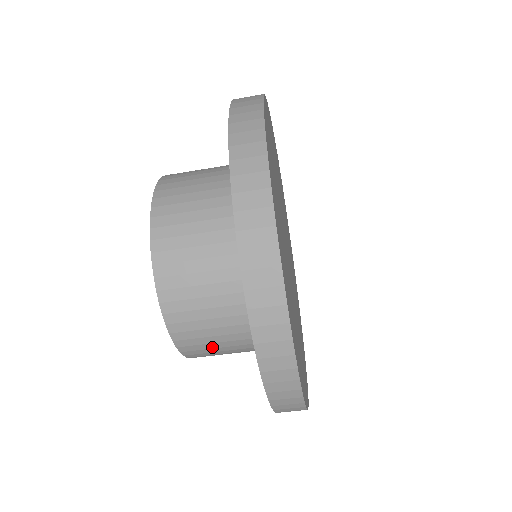
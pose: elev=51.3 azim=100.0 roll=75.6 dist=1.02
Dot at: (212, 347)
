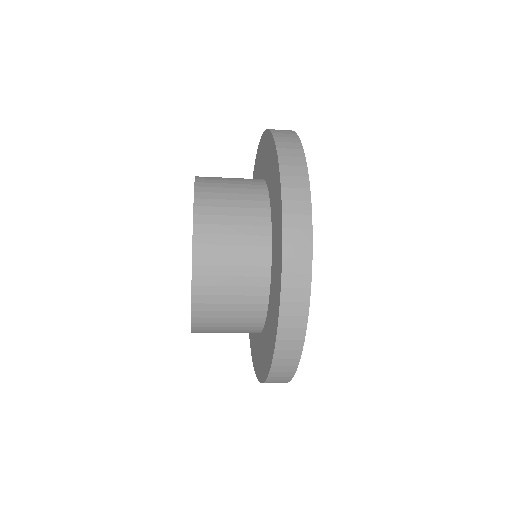
Dot at: occluded
